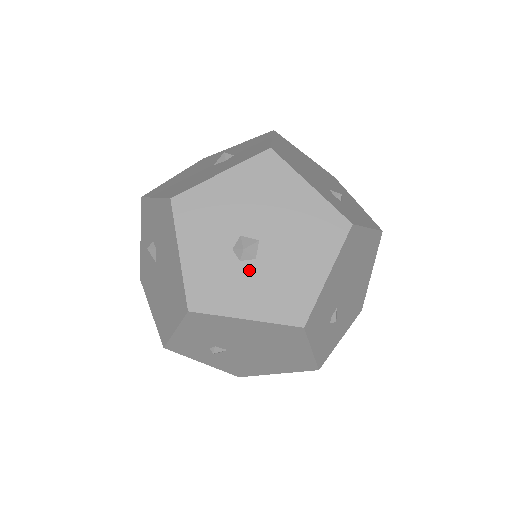
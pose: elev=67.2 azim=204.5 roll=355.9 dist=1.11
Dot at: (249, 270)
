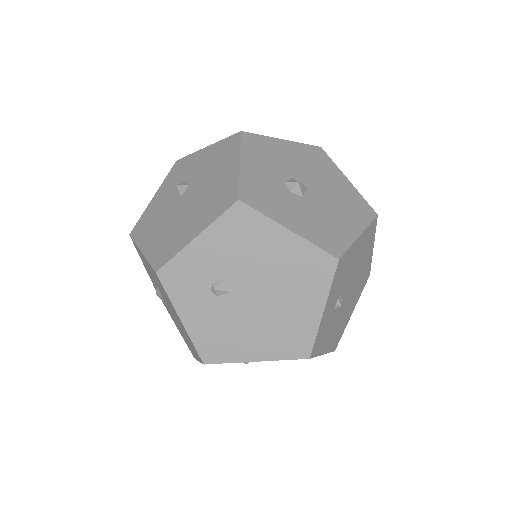
Dot at: (297, 201)
